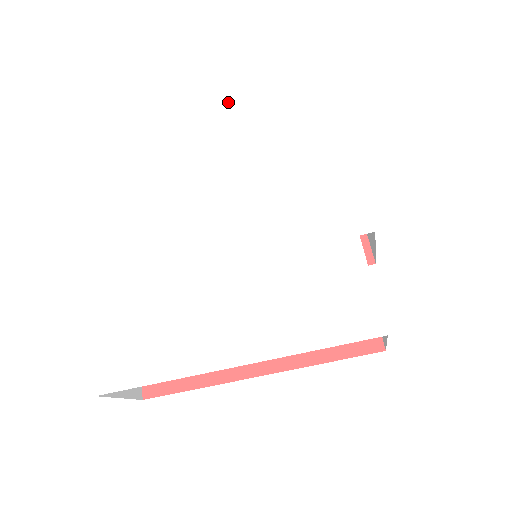
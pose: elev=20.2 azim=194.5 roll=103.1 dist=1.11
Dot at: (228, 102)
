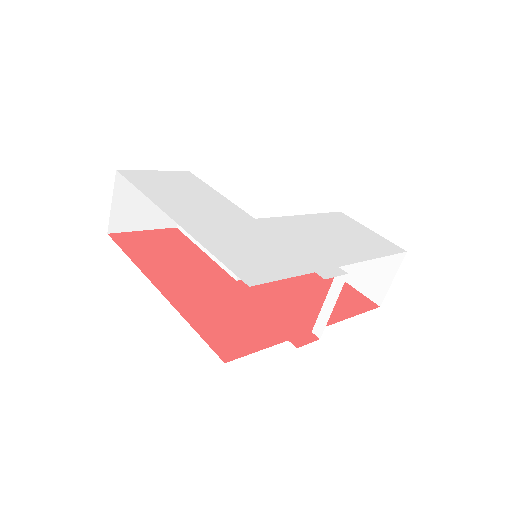
Dot at: (352, 219)
